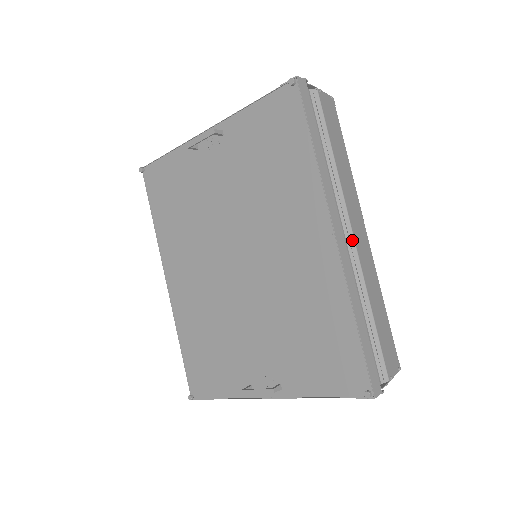
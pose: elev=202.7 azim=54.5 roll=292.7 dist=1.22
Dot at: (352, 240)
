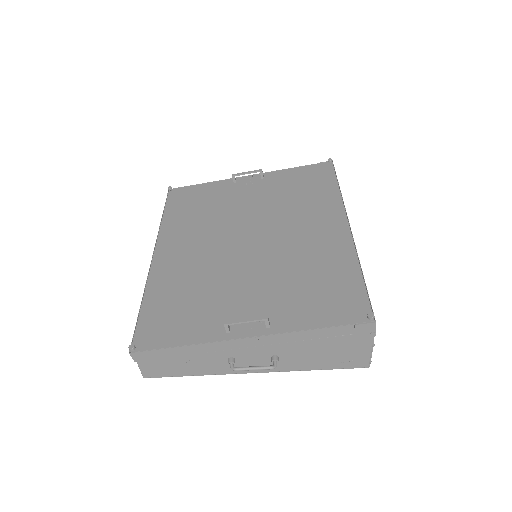
Dot at: occluded
